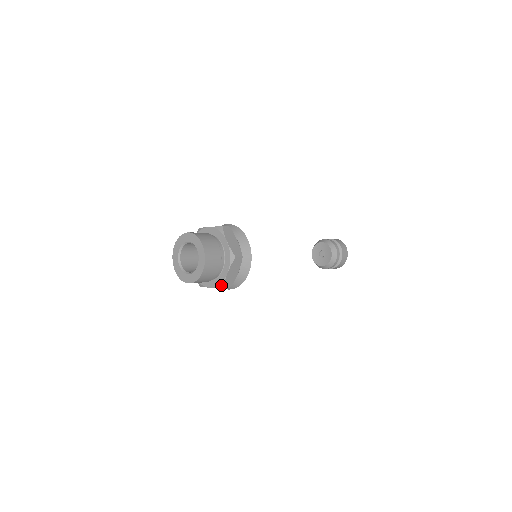
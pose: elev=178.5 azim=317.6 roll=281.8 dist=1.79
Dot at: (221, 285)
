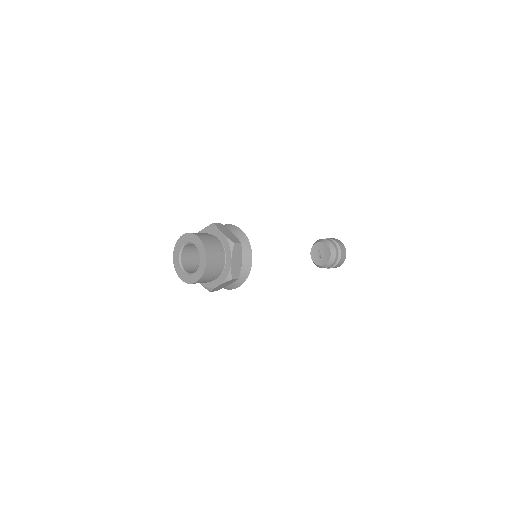
Dot at: (208, 289)
